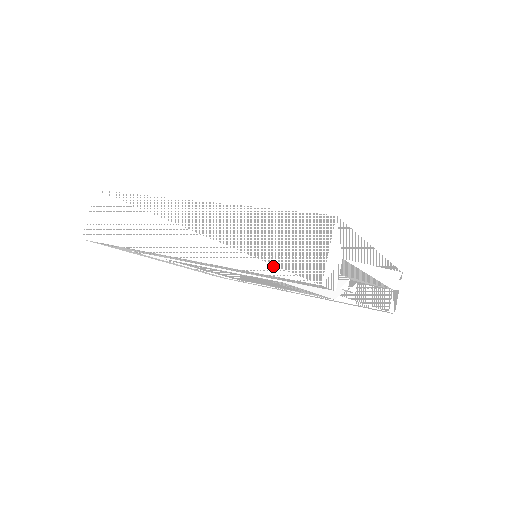
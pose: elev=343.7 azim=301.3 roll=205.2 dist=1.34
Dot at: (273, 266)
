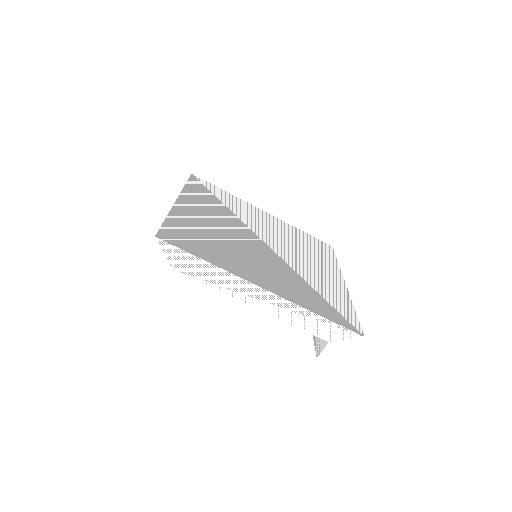
Dot at: occluded
